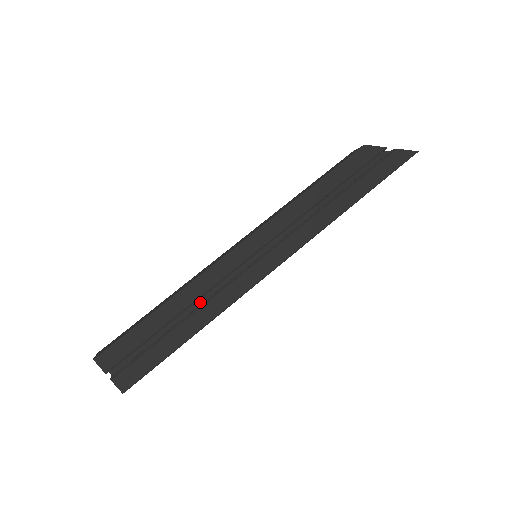
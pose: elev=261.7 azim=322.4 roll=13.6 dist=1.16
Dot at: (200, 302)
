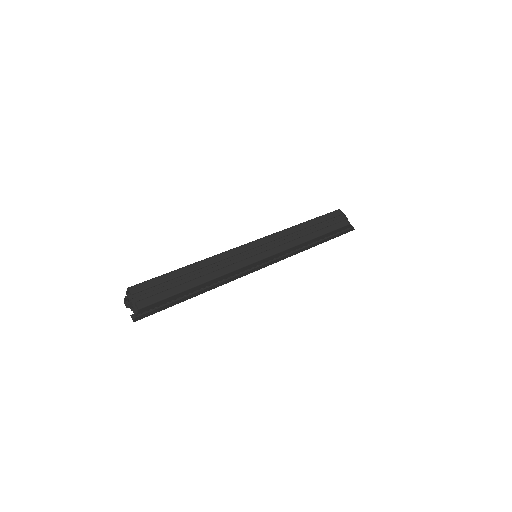
Dot at: occluded
